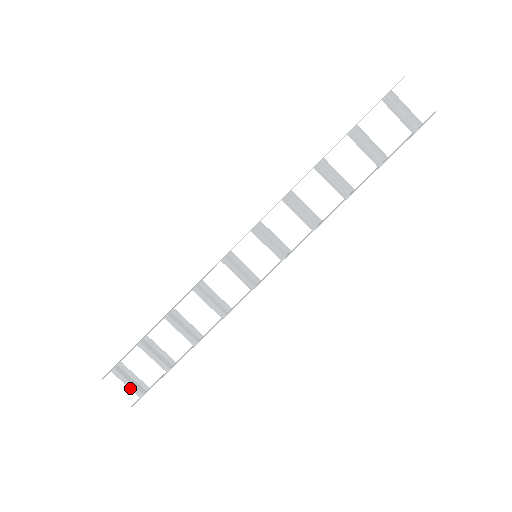
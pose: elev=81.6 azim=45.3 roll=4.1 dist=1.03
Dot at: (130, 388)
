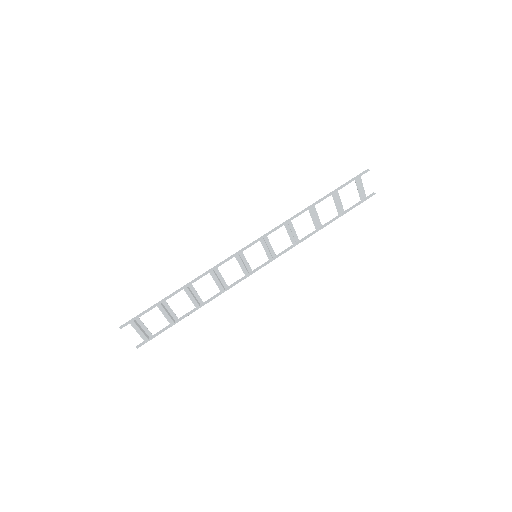
Dot at: (141, 336)
